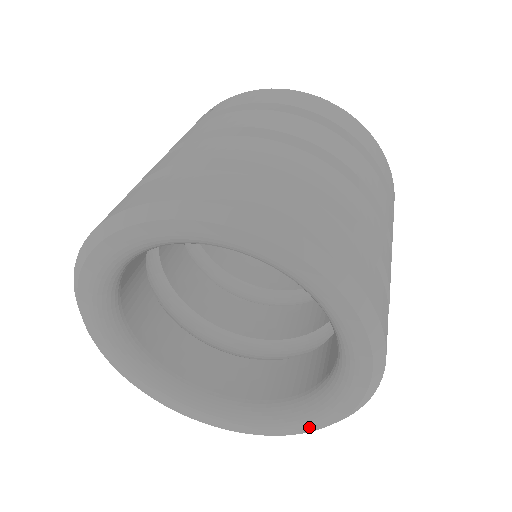
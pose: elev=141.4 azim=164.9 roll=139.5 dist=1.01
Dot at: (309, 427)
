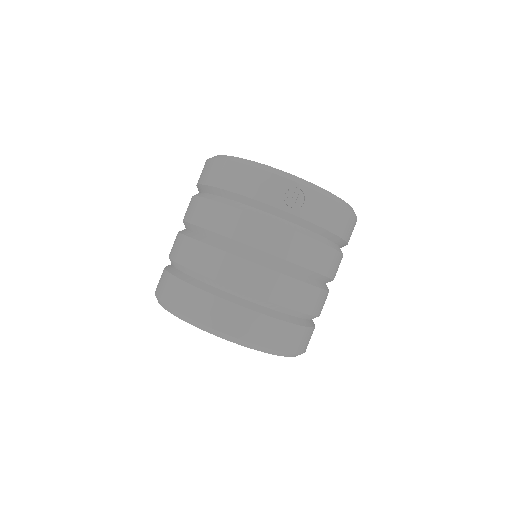
Dot at: occluded
